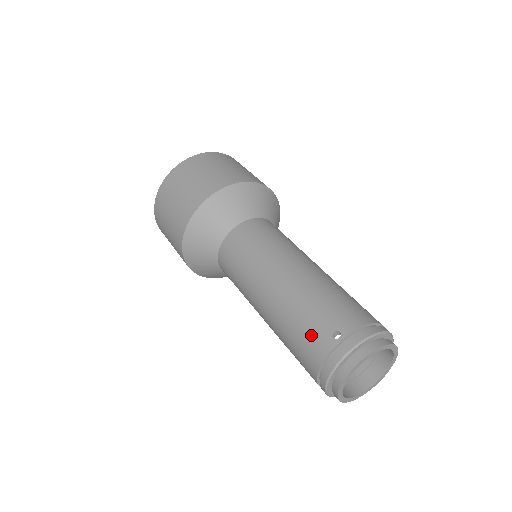
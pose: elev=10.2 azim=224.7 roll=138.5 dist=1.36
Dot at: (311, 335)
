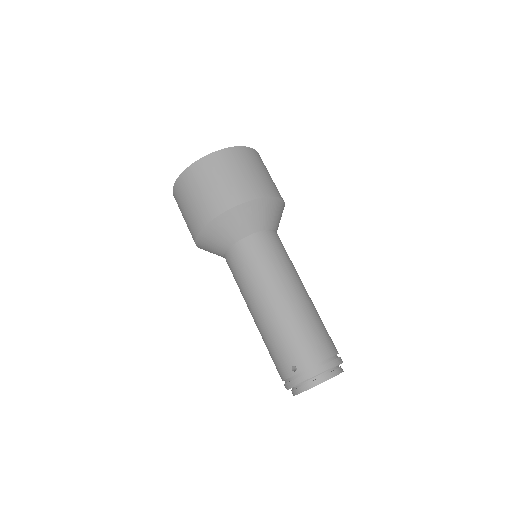
Dot at: (279, 360)
